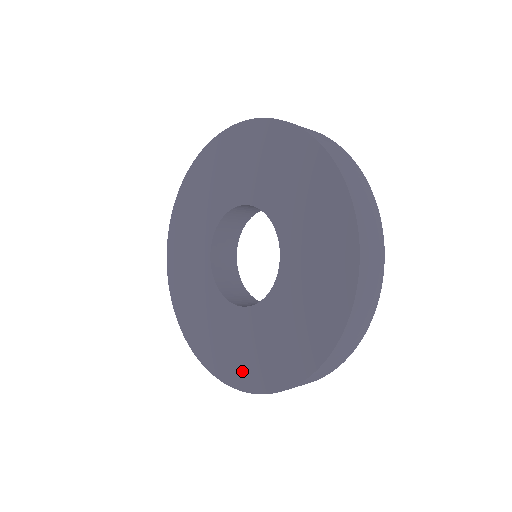
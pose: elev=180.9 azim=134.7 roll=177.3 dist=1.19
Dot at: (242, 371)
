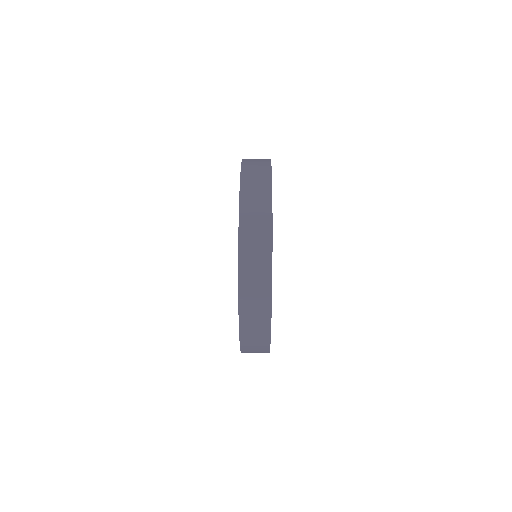
Dot at: occluded
